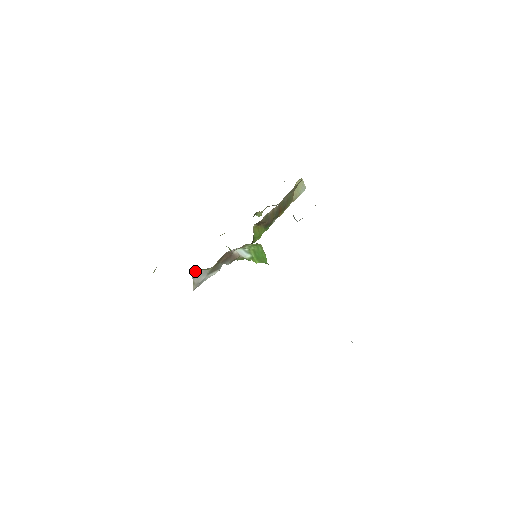
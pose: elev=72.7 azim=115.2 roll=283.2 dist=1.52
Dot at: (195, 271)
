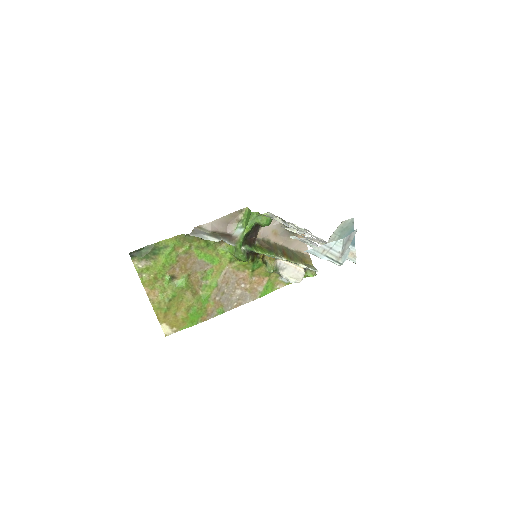
Dot at: (197, 228)
